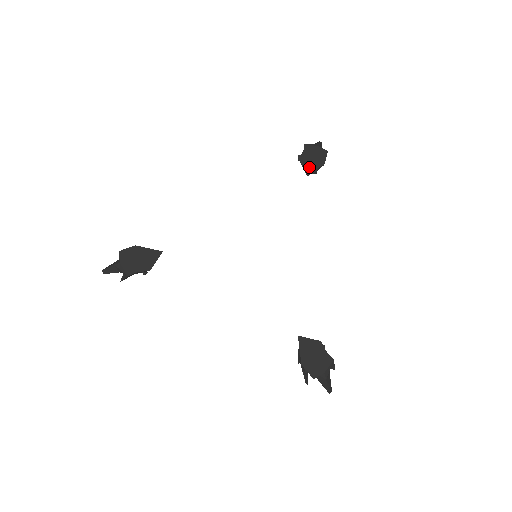
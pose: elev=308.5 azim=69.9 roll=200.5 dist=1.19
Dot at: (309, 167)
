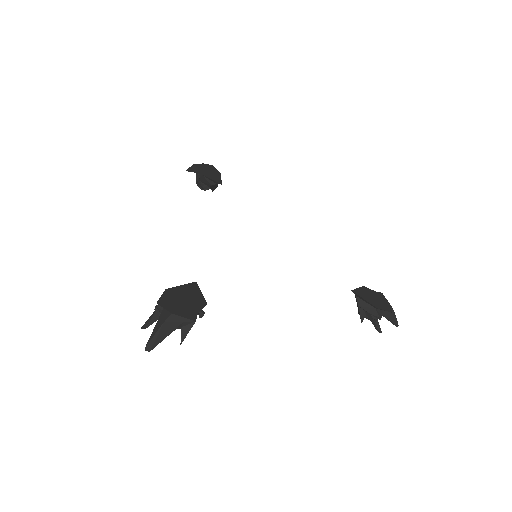
Dot at: (215, 178)
